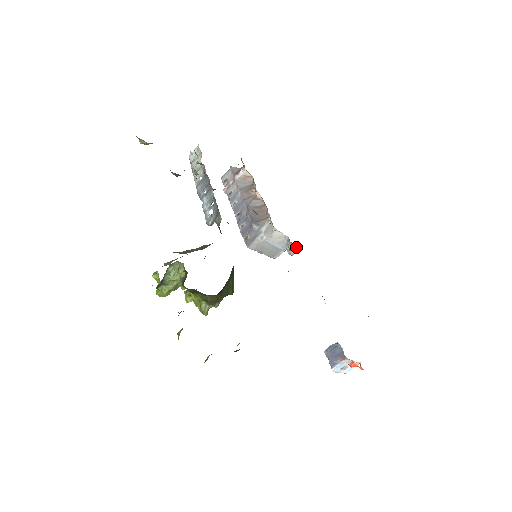
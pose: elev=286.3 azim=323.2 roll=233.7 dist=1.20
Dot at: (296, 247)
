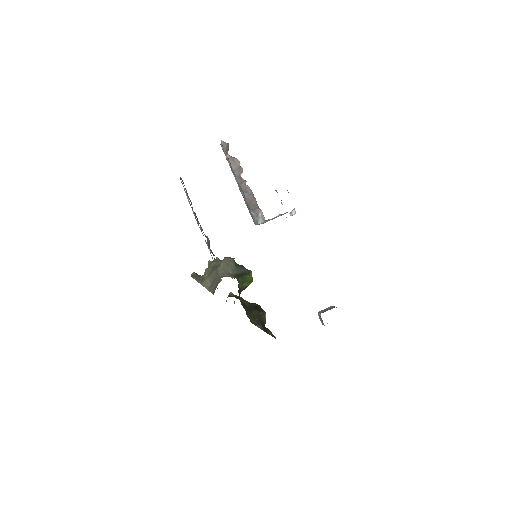
Dot at: occluded
